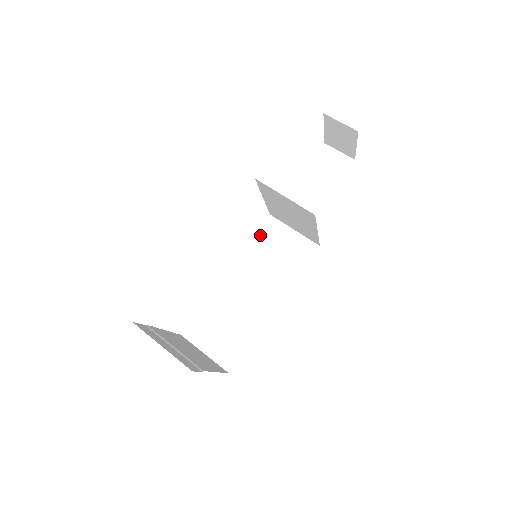
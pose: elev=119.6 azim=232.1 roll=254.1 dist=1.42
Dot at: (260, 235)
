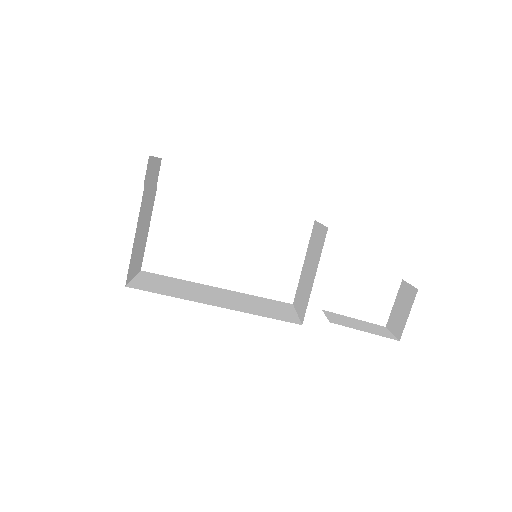
Dot at: (270, 300)
